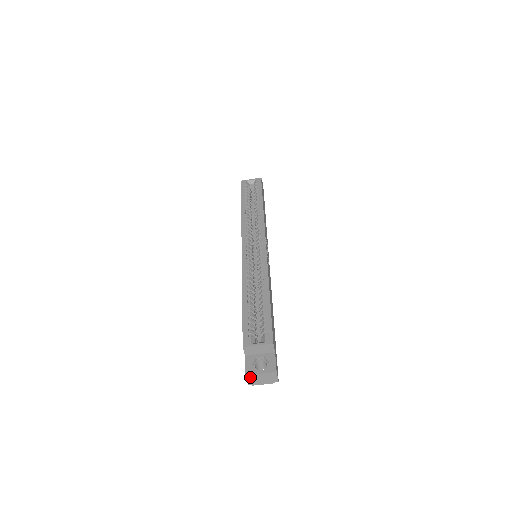
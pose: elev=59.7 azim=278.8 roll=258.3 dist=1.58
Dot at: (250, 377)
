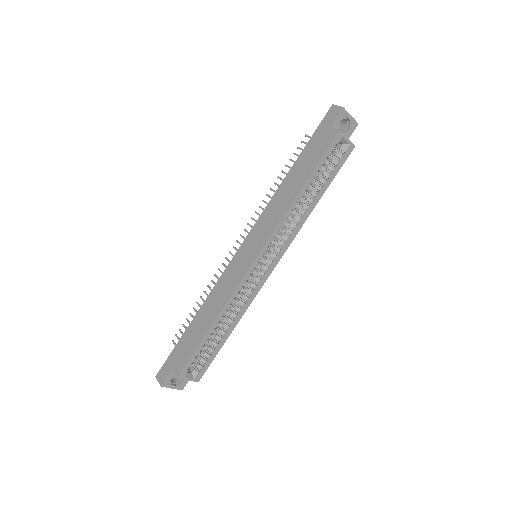
Dot at: (163, 384)
